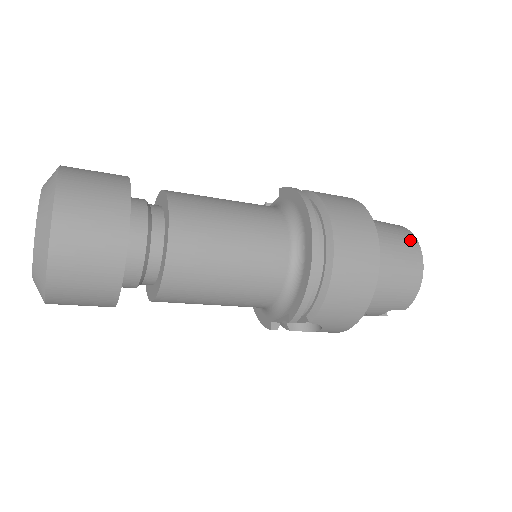
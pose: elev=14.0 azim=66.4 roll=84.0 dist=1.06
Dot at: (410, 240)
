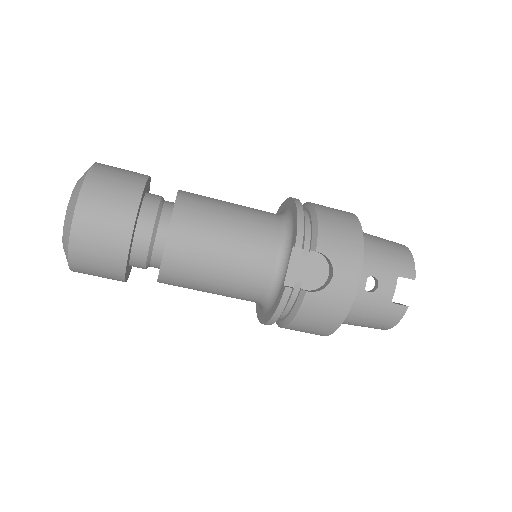
Dot at: occluded
